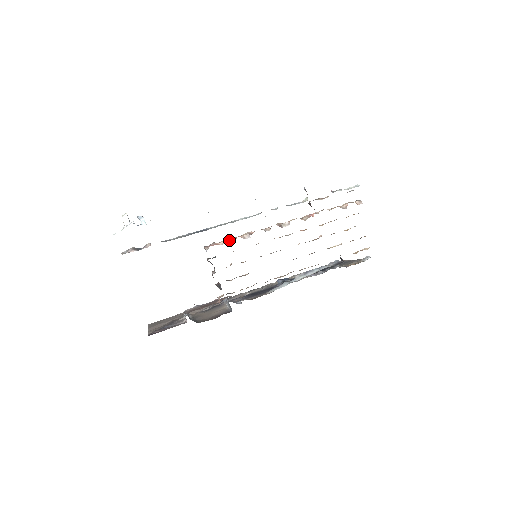
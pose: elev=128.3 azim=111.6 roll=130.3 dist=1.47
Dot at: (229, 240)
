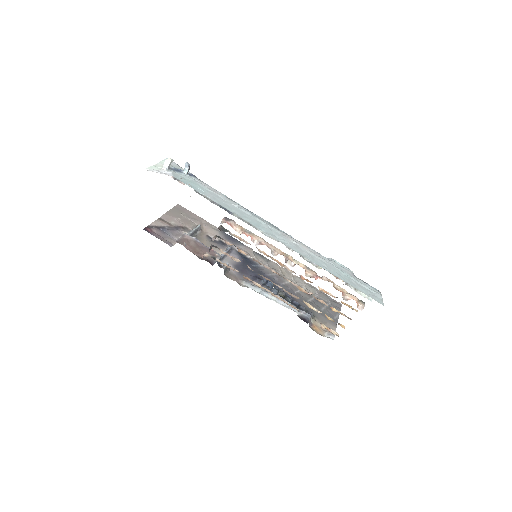
Dot at: (242, 232)
